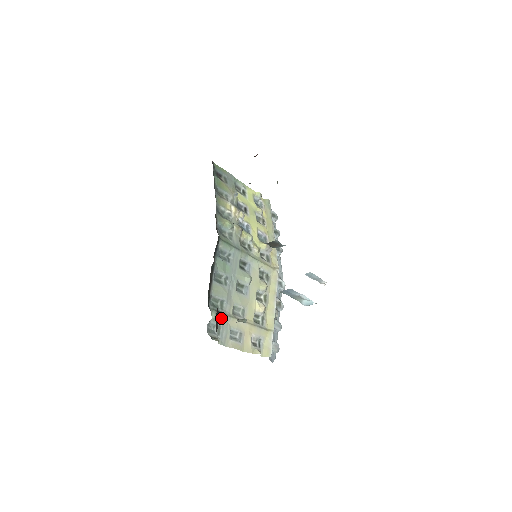
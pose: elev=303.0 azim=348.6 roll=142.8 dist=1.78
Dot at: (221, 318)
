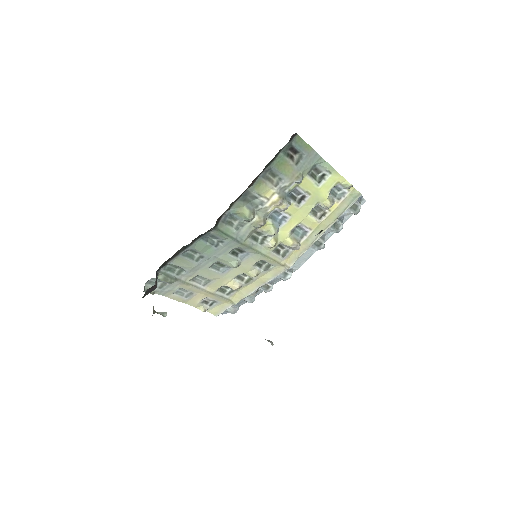
Dot at: (168, 282)
